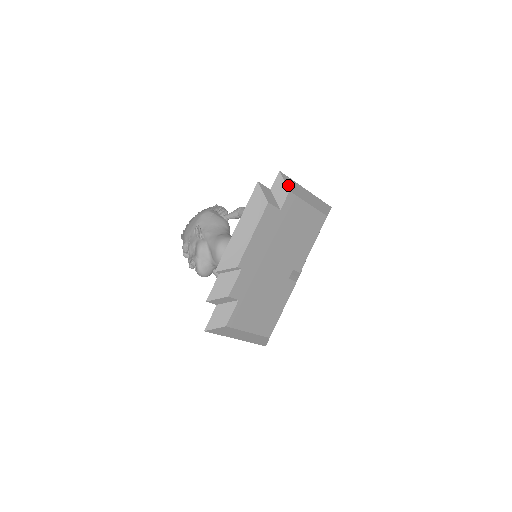
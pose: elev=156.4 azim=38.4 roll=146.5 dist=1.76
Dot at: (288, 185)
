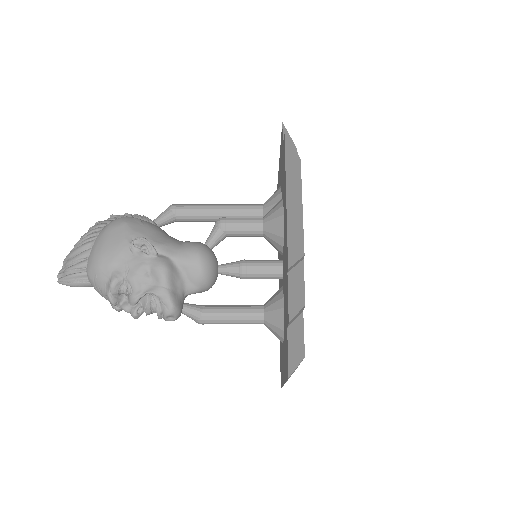
Dot at: occluded
